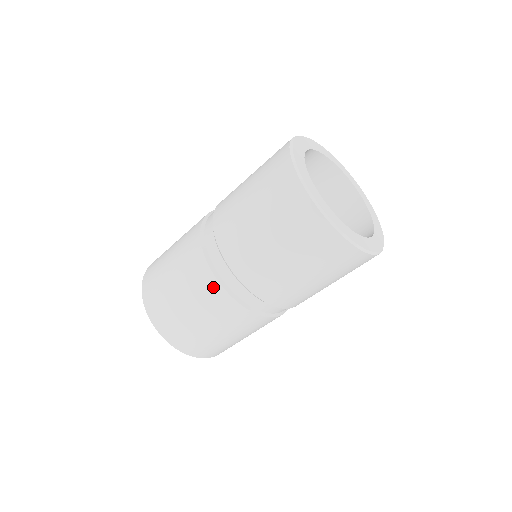
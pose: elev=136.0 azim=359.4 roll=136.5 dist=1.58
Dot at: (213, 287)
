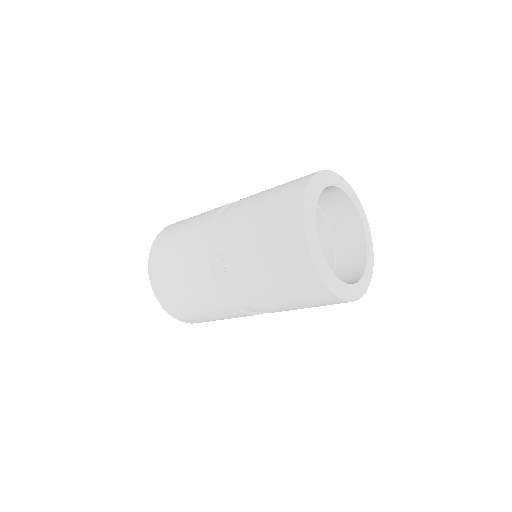
Dot at: (217, 296)
